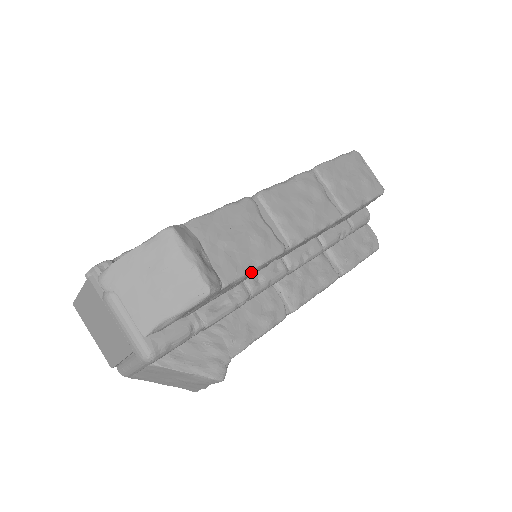
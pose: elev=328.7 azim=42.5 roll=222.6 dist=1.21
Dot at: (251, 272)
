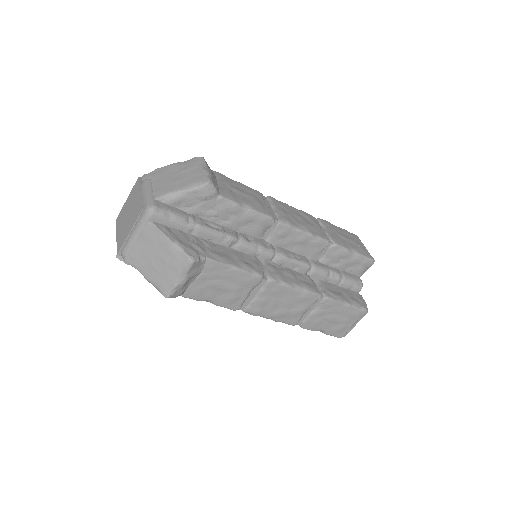
Dot at: (243, 210)
